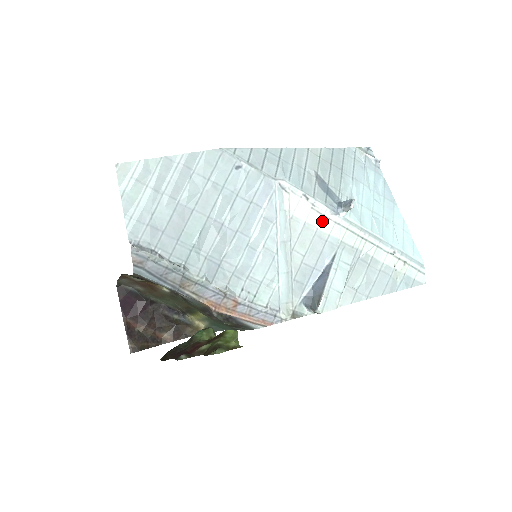
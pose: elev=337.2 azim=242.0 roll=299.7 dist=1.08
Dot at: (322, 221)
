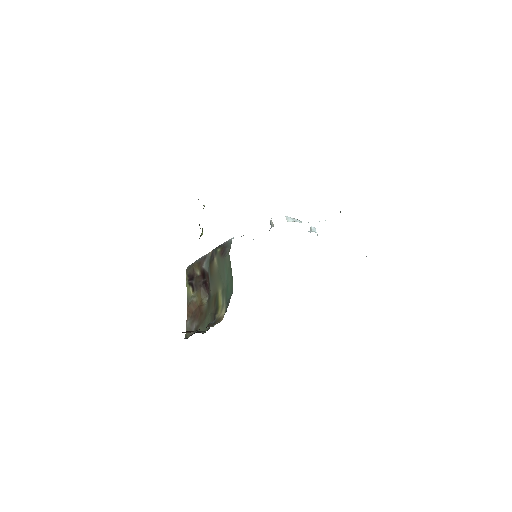
Dot at: occluded
